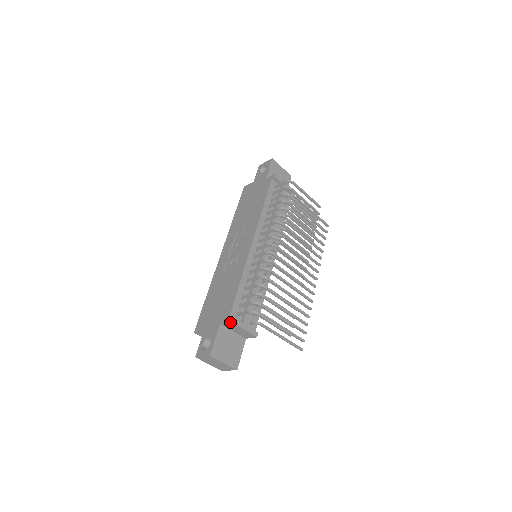
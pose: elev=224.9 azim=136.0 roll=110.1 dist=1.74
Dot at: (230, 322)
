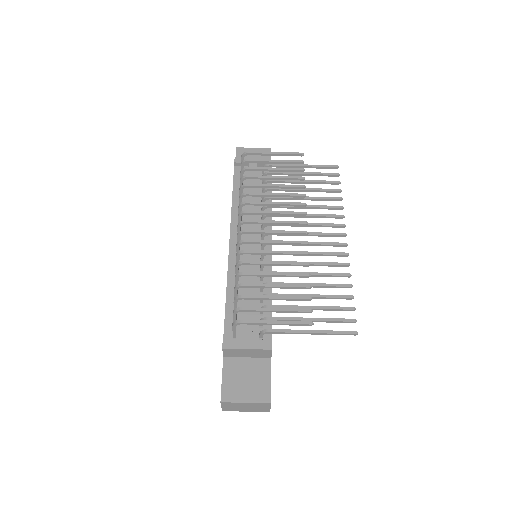
Dot at: (223, 349)
